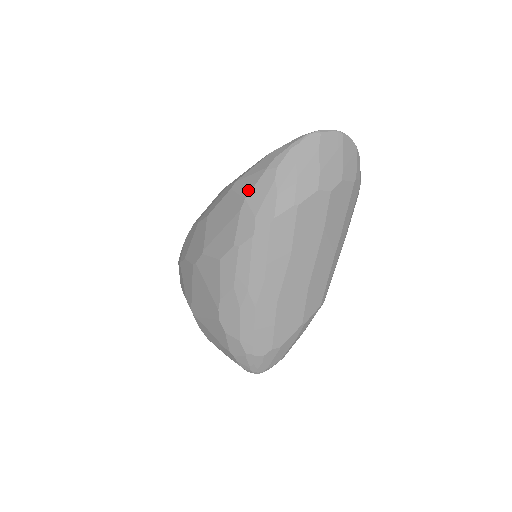
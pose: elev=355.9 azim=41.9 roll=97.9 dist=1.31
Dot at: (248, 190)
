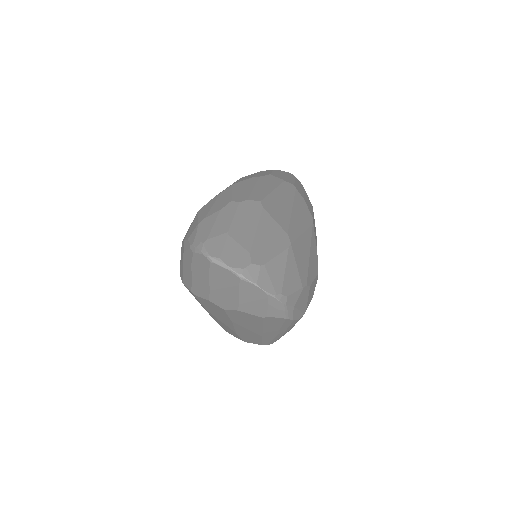
Dot at: occluded
